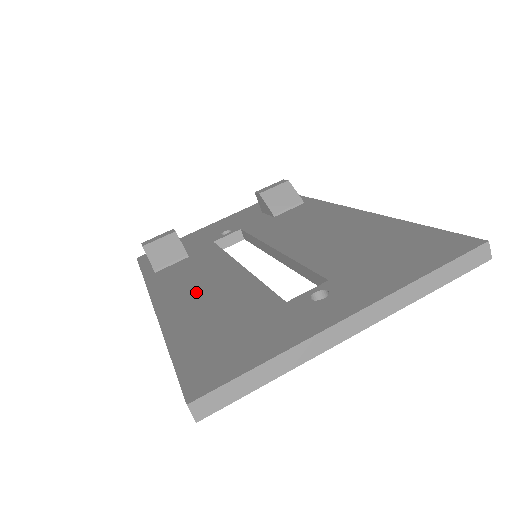
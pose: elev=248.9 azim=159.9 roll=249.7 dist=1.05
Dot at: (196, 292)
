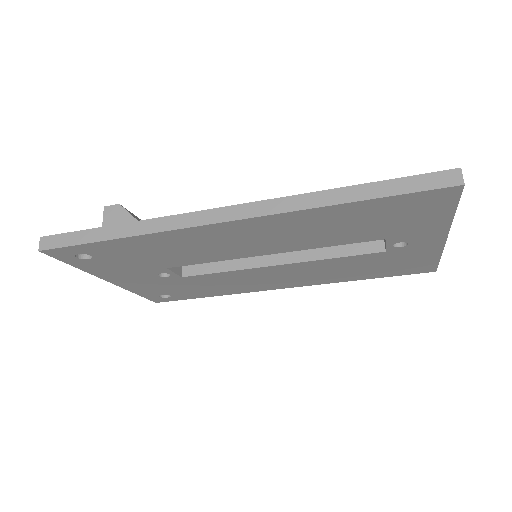
Dot at: occluded
